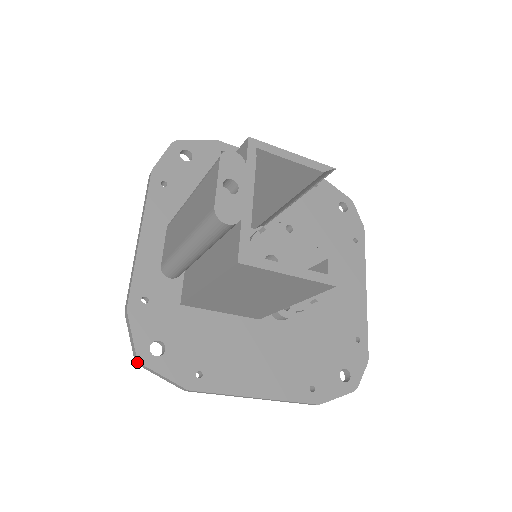
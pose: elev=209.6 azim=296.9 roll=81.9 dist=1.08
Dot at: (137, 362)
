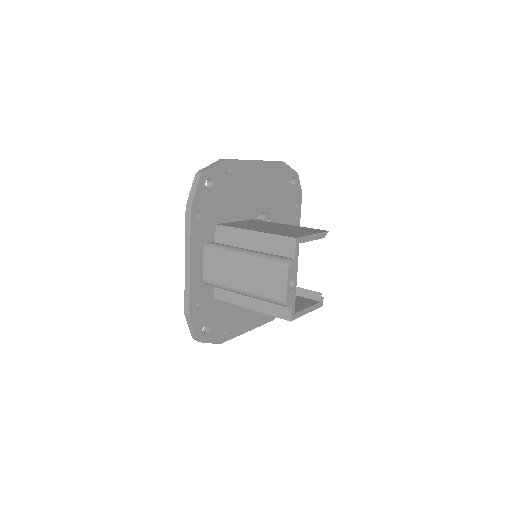
Dot at: occluded
